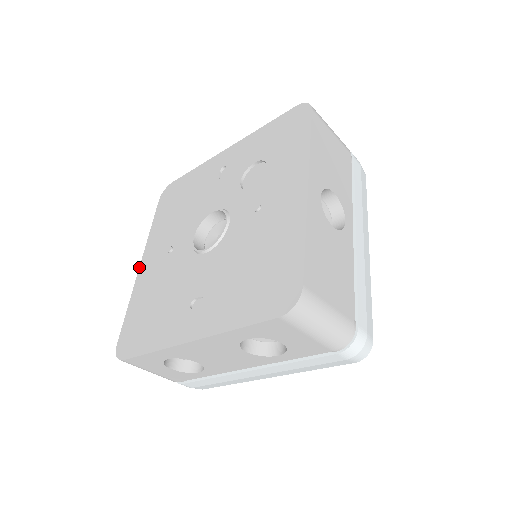
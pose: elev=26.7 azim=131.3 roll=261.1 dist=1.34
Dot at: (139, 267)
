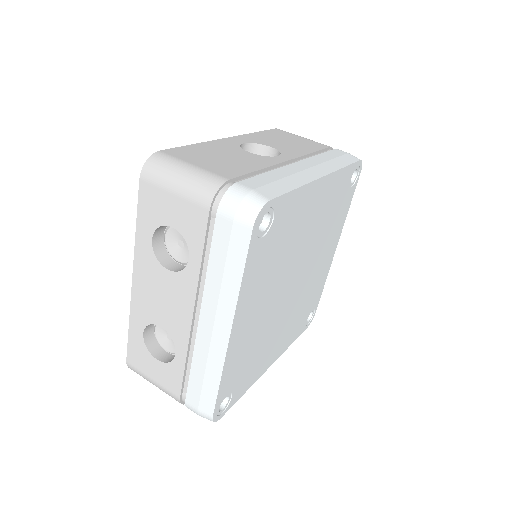
Dot at: occluded
